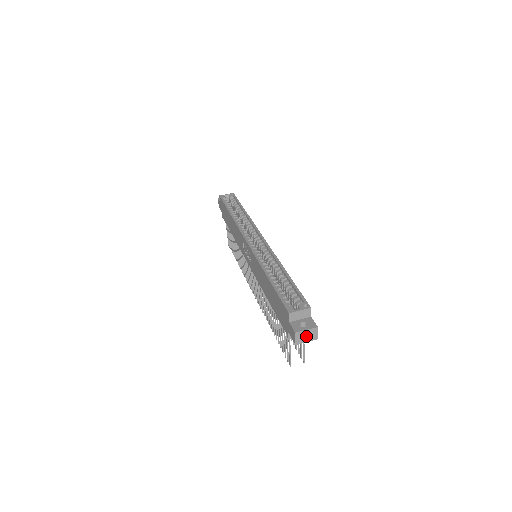
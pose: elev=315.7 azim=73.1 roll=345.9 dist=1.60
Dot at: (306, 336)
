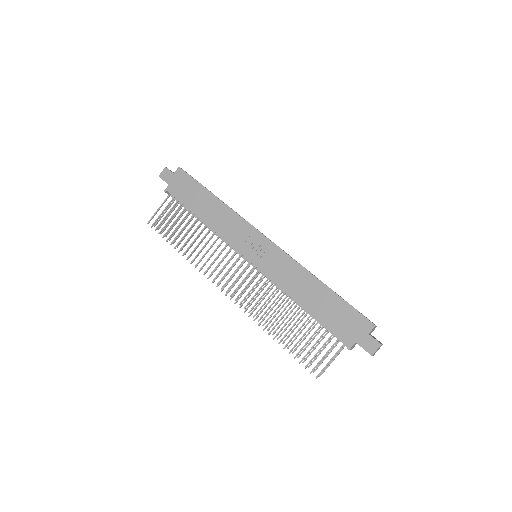
Dot at: (377, 350)
